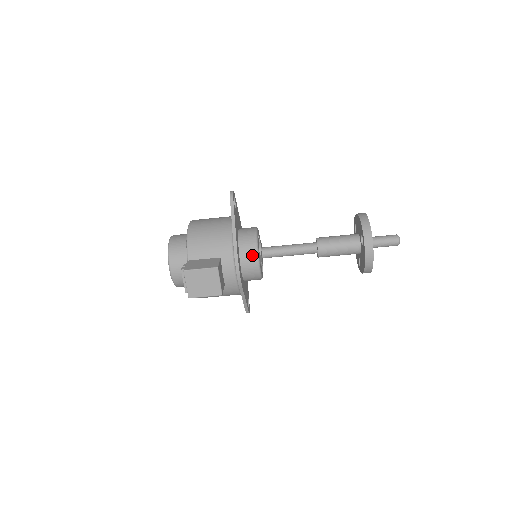
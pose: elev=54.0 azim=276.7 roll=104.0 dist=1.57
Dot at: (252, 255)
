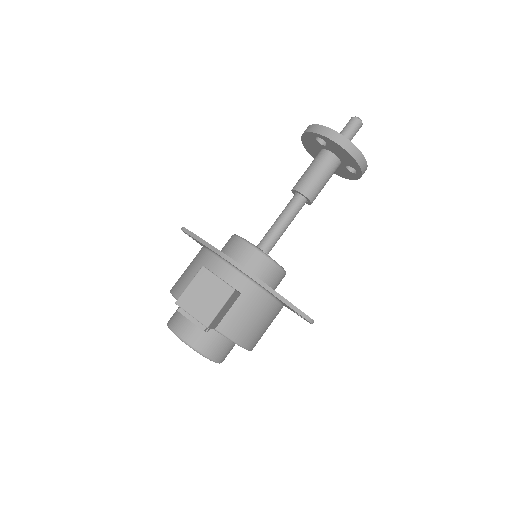
Dot at: (242, 247)
